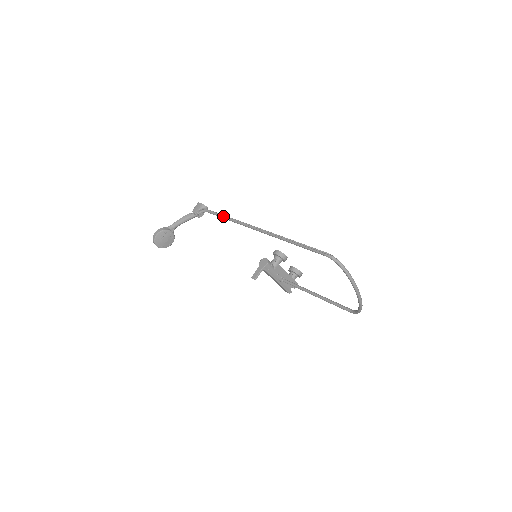
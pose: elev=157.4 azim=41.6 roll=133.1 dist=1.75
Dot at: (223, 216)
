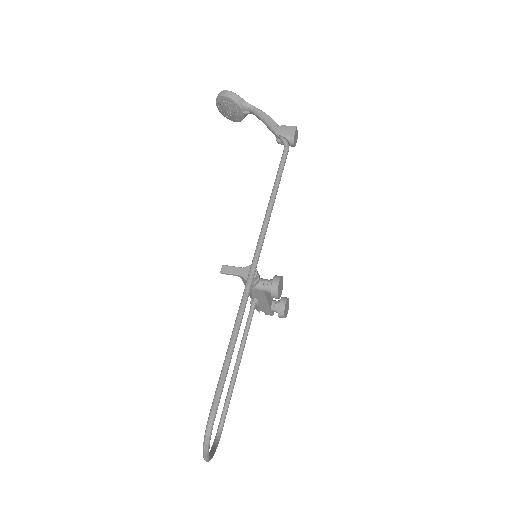
Dot at: (275, 184)
